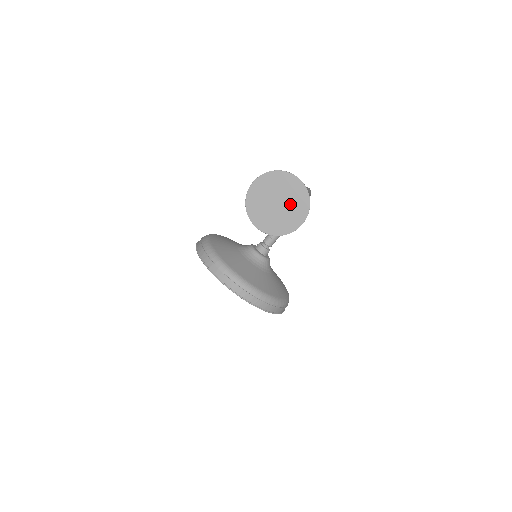
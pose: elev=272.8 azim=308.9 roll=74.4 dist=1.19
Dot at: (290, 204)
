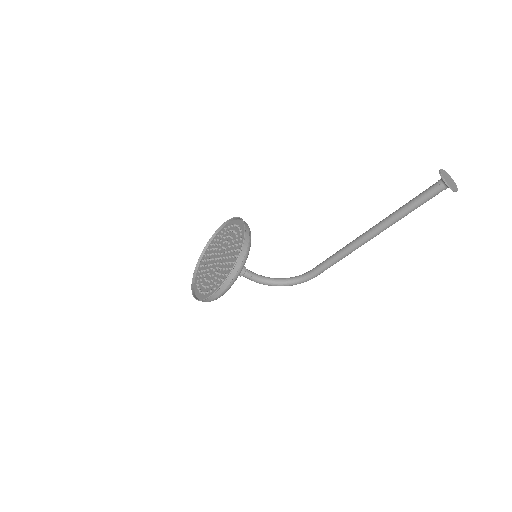
Dot at: (452, 184)
